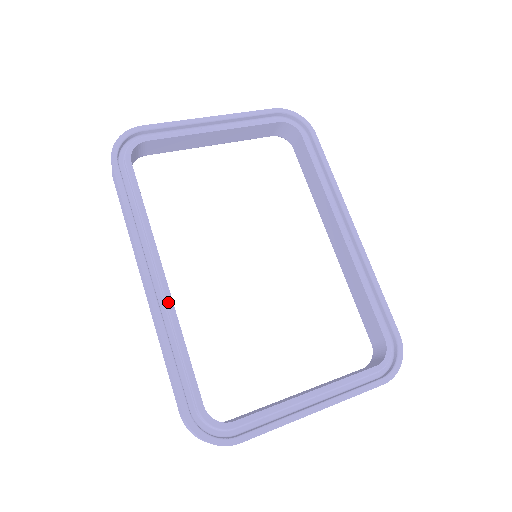
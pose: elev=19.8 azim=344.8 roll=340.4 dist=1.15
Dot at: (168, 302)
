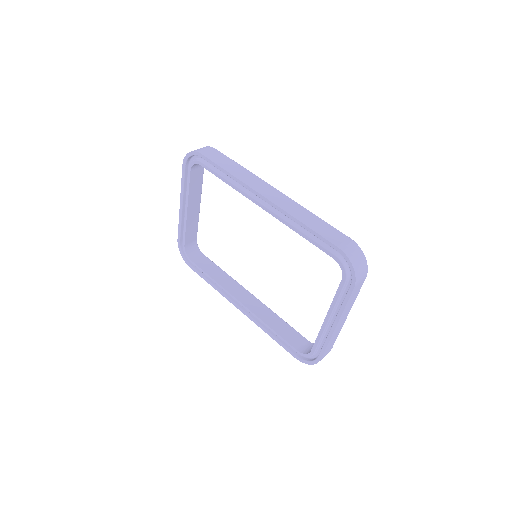
Dot at: (251, 313)
